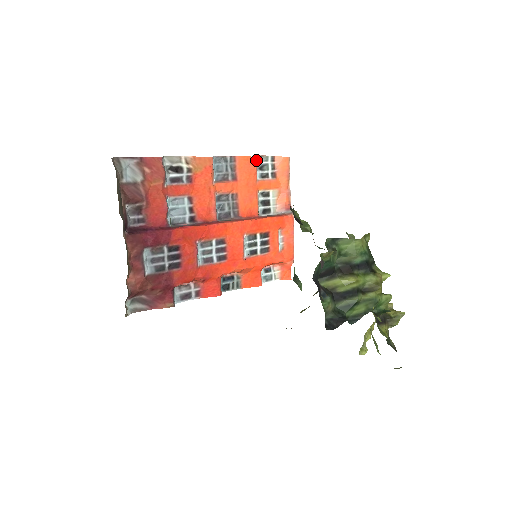
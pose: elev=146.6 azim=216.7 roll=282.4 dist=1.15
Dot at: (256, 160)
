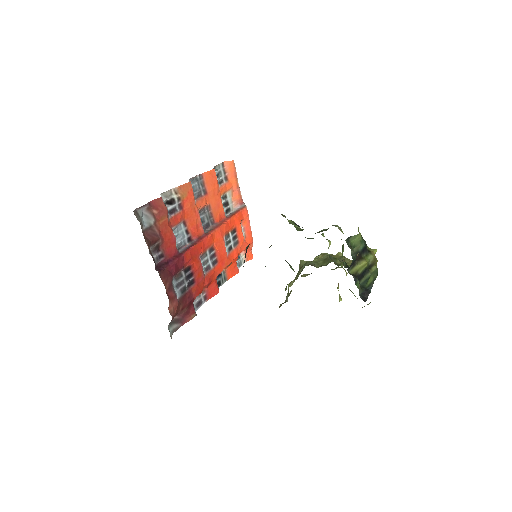
Dot at: (214, 171)
